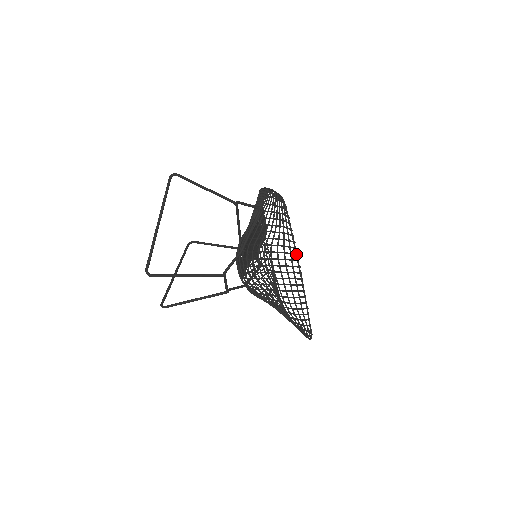
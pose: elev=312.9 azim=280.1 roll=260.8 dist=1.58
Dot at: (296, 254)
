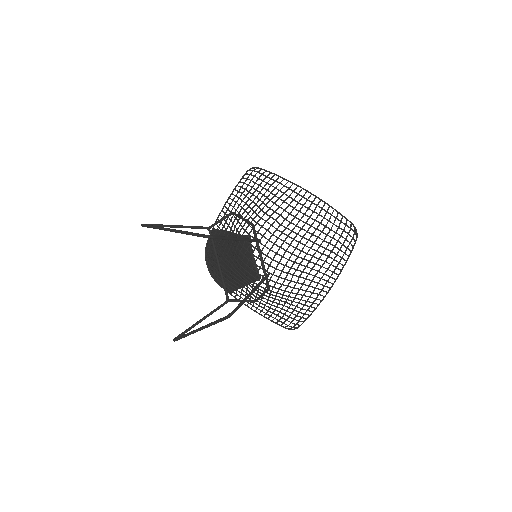
Dot at: (292, 182)
